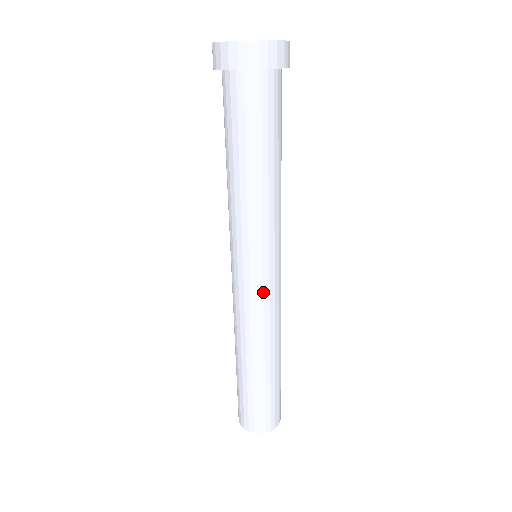
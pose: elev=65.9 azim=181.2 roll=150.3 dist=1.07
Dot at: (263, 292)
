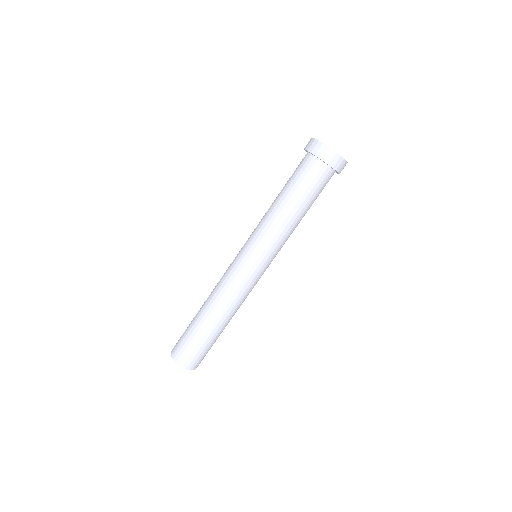
Dot at: (237, 268)
